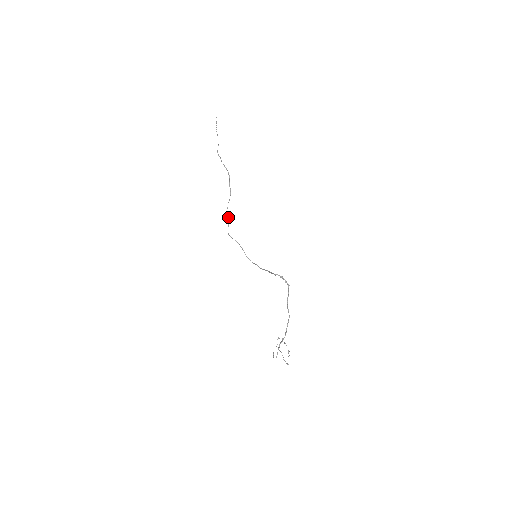
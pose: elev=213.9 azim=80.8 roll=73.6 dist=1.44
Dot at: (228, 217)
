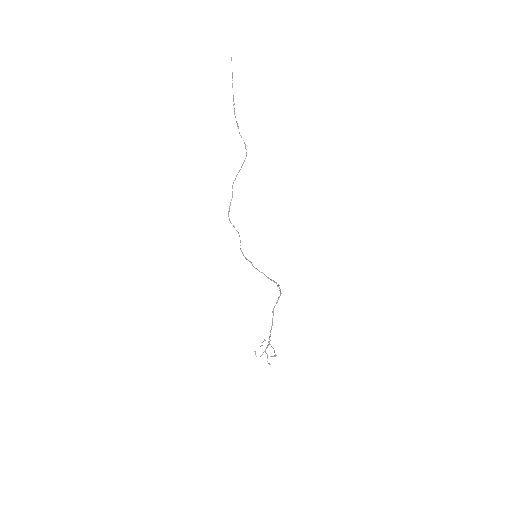
Dot at: occluded
